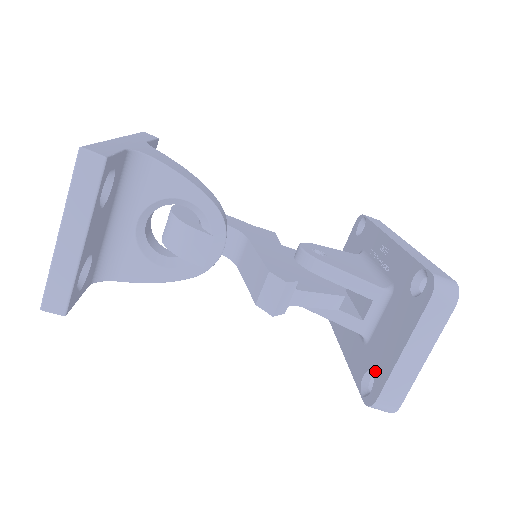
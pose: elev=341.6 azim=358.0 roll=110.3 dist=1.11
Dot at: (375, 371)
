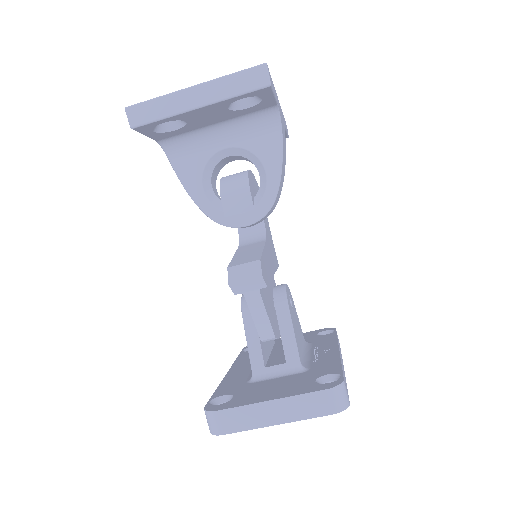
Dot at: (236, 398)
